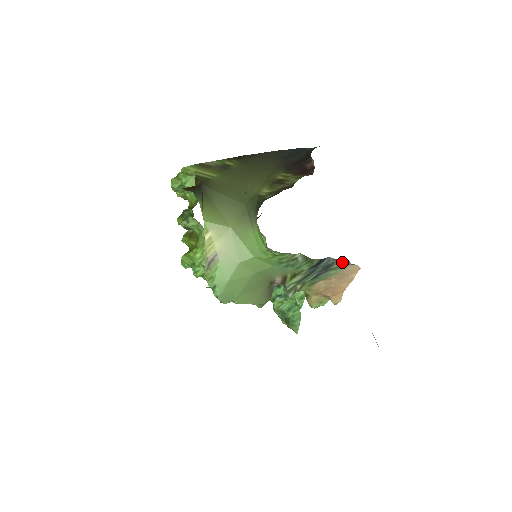
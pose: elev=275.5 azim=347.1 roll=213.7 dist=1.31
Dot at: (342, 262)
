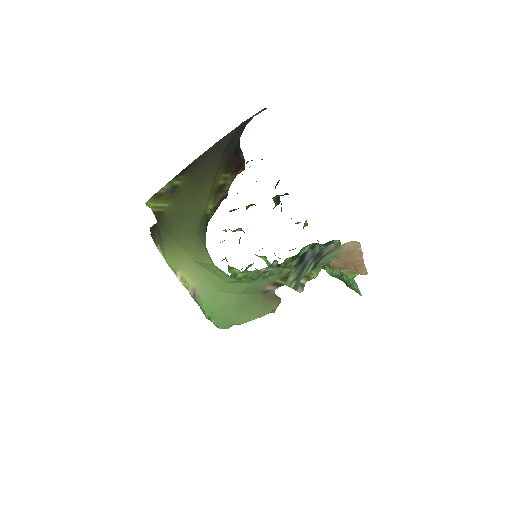
Dot at: (331, 246)
